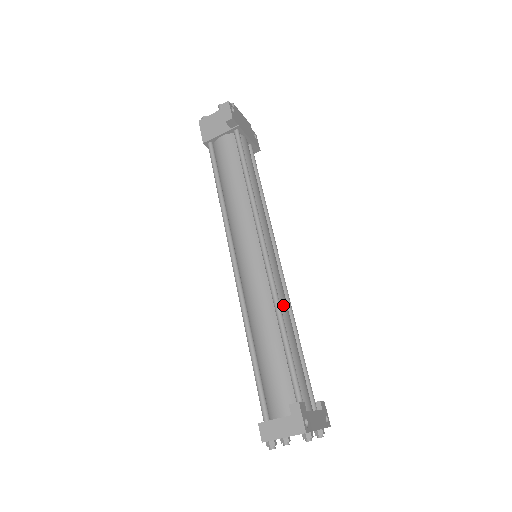
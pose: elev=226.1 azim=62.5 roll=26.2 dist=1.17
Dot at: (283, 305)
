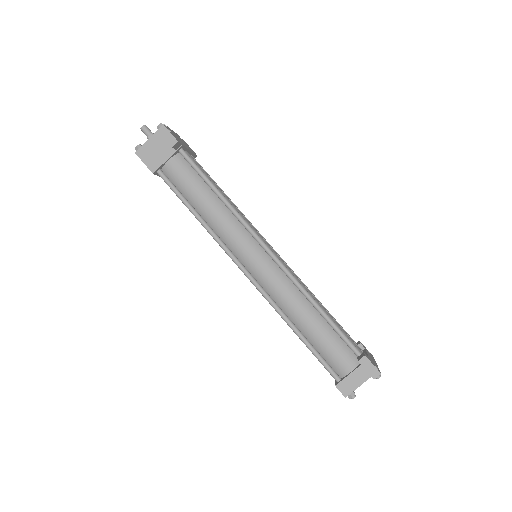
Dot at: (304, 287)
